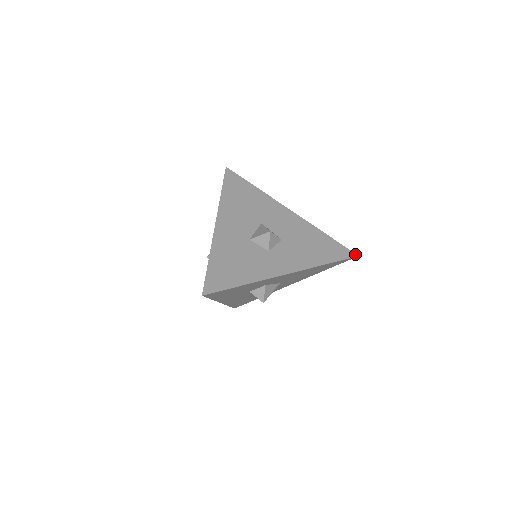
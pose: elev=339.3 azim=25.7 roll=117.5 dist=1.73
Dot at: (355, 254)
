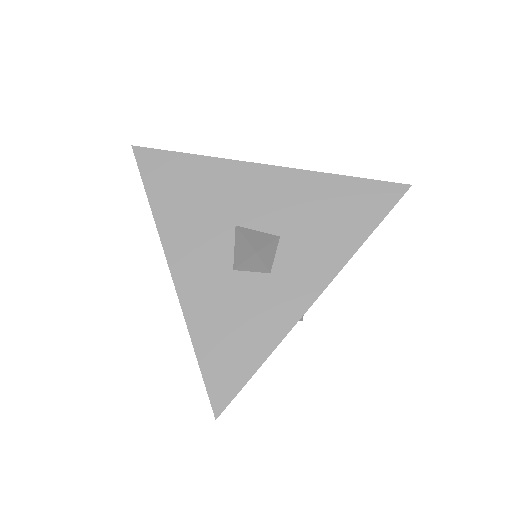
Dot at: (404, 185)
